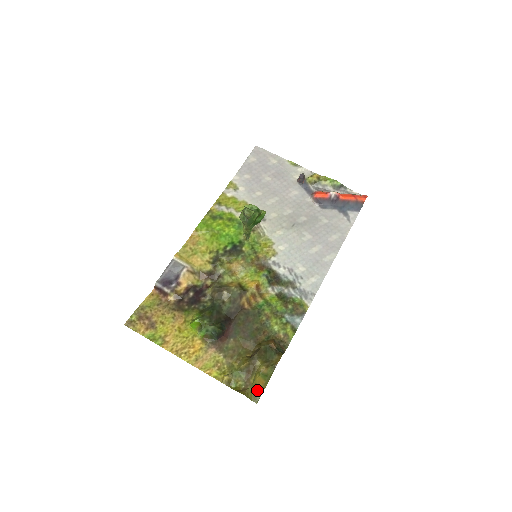
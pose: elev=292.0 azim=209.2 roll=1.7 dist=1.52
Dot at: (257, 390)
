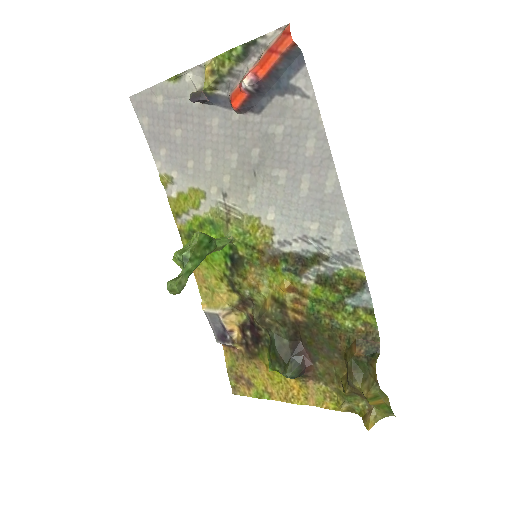
Dot at: (382, 407)
